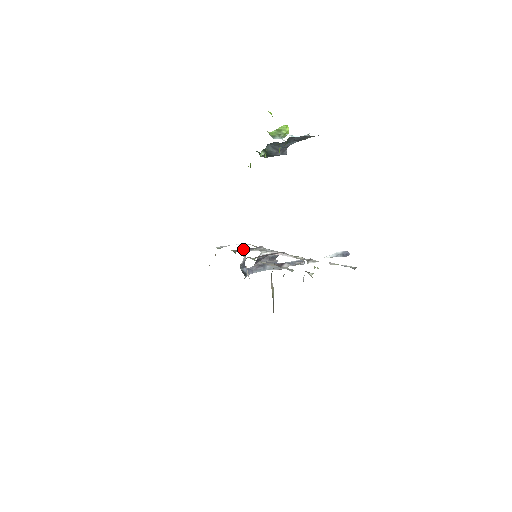
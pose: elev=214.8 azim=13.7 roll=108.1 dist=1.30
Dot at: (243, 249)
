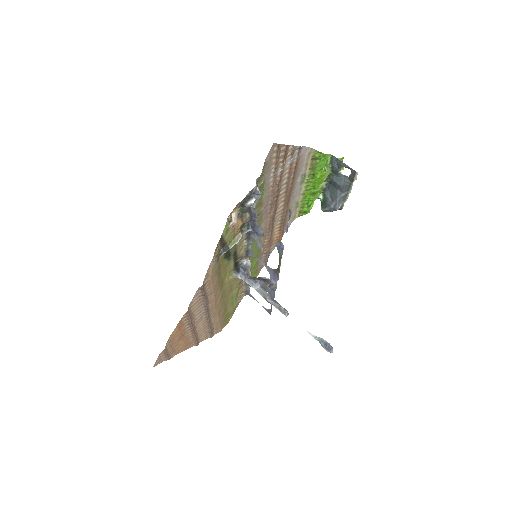
Dot at: occluded
